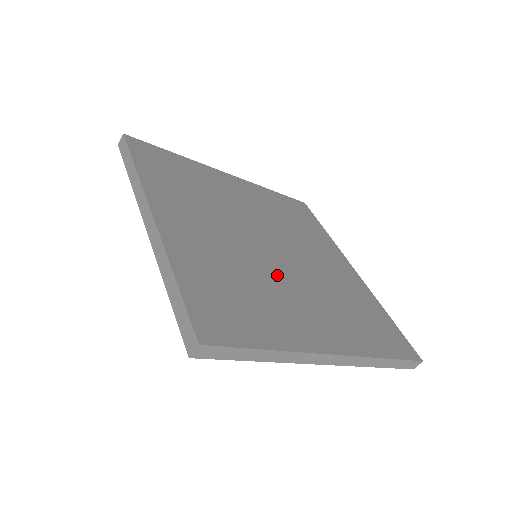
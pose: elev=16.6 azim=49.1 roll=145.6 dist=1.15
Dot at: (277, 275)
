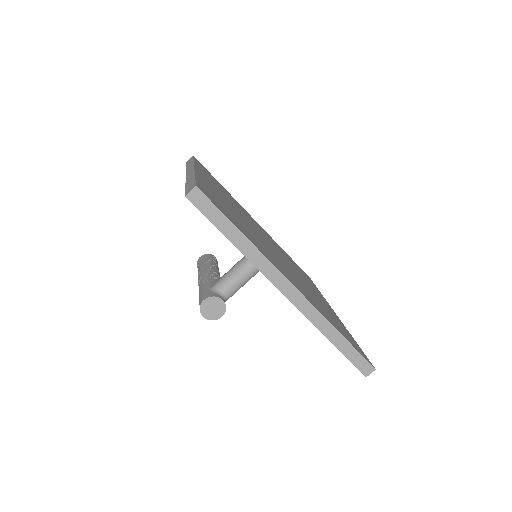
Dot at: (267, 247)
